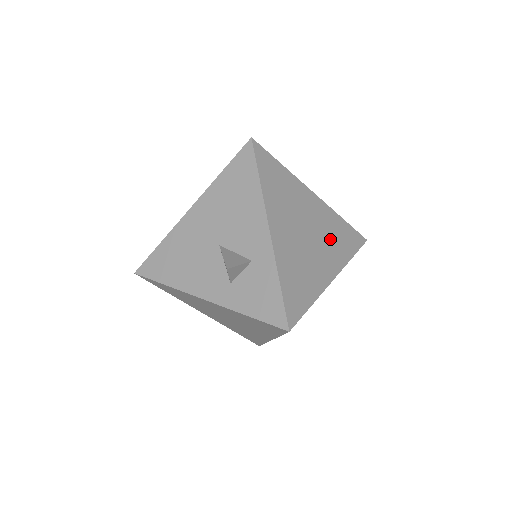
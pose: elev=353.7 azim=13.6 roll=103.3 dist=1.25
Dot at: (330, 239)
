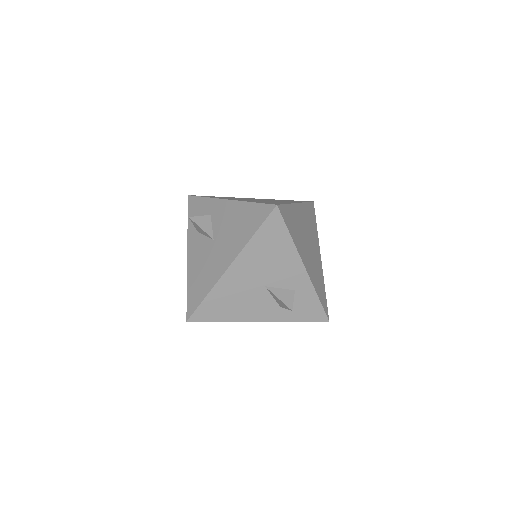
Dot at: (311, 230)
